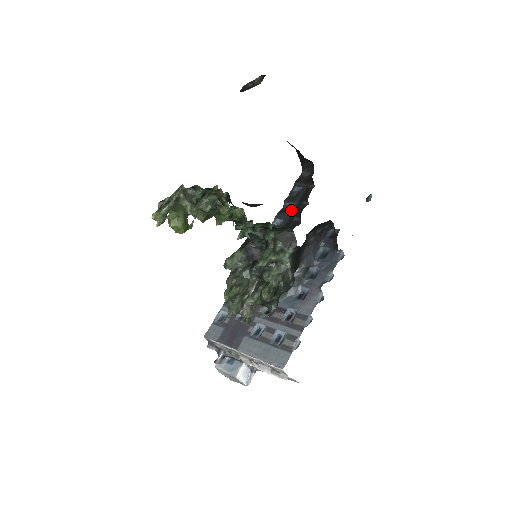
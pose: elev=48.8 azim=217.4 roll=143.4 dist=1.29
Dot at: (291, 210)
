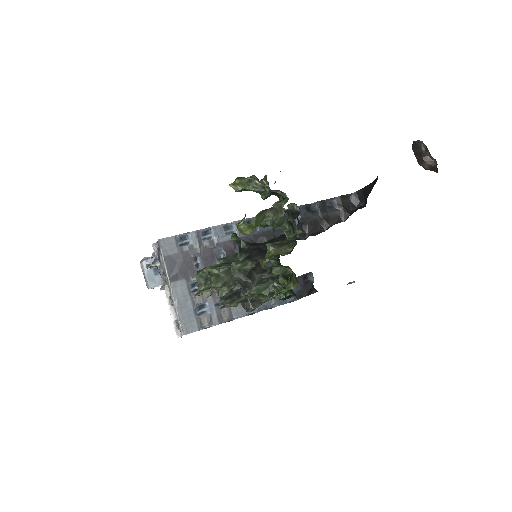
Dot at: (312, 217)
